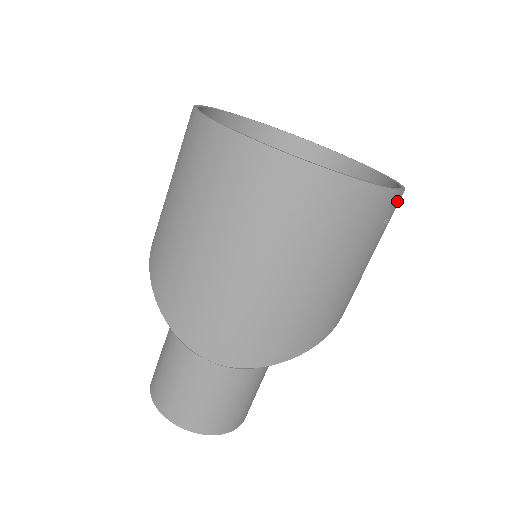
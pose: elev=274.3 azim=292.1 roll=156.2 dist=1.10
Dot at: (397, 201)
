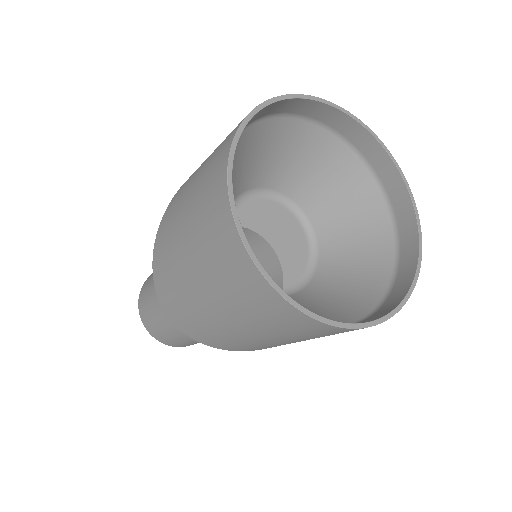
Dot at: occluded
